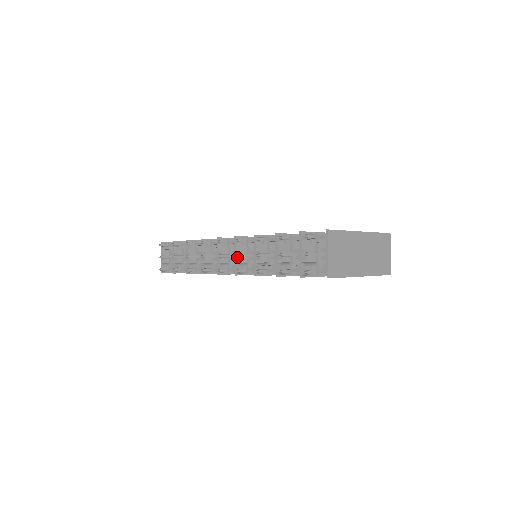
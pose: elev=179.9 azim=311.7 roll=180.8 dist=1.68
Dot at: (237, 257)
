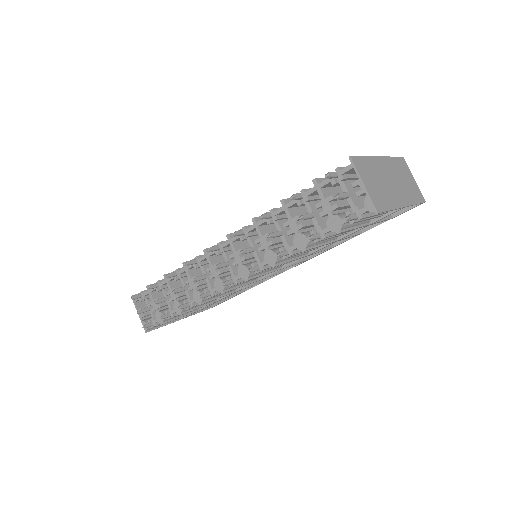
Dot at: (240, 258)
